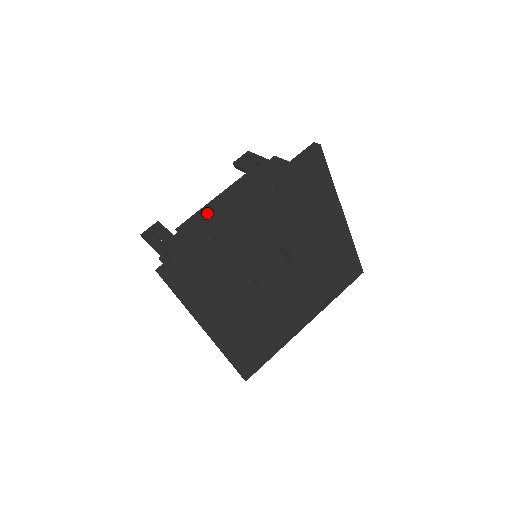
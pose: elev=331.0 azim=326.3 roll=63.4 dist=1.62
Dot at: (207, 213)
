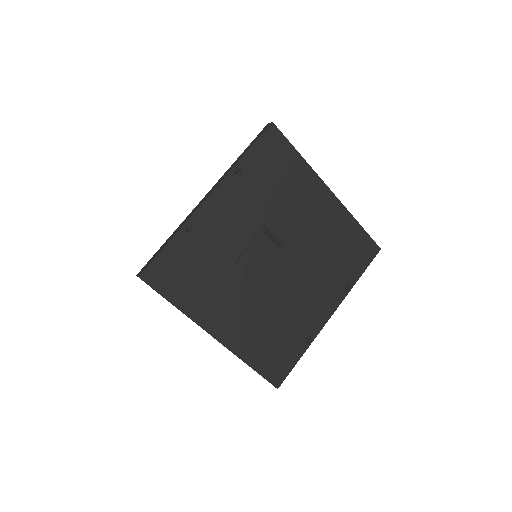
Dot at: occluded
